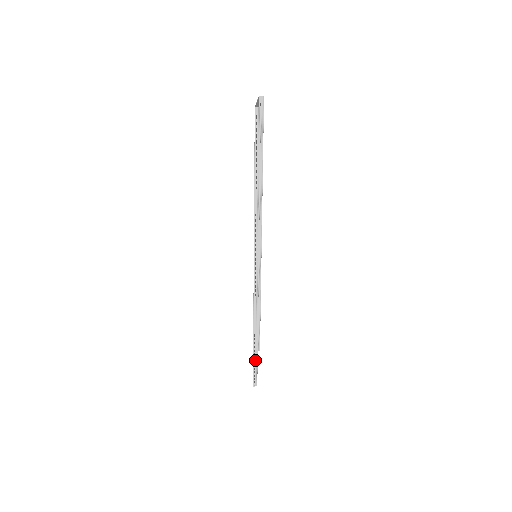
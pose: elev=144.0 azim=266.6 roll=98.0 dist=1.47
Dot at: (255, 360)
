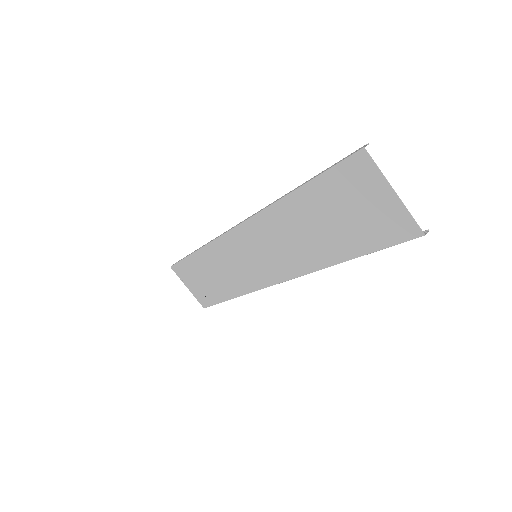
Dot at: (220, 302)
